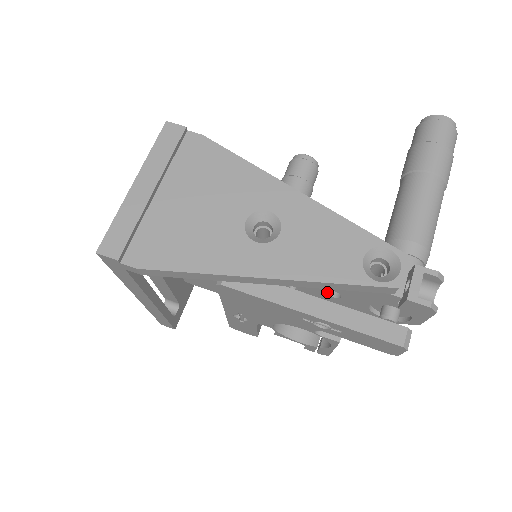
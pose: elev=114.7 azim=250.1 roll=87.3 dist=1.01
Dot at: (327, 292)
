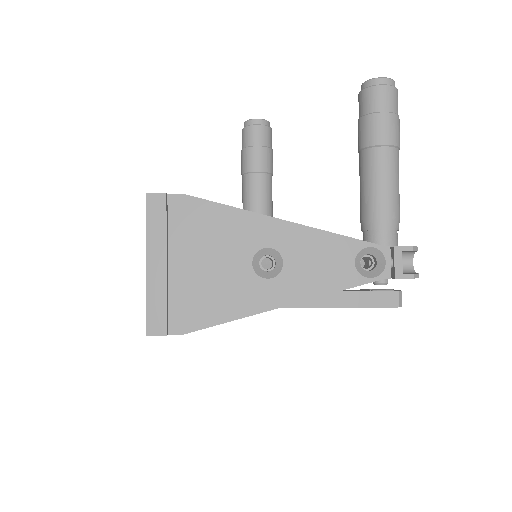
Dot at: occluded
